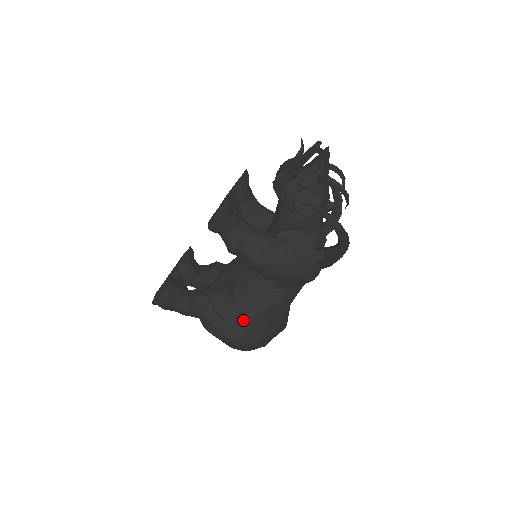
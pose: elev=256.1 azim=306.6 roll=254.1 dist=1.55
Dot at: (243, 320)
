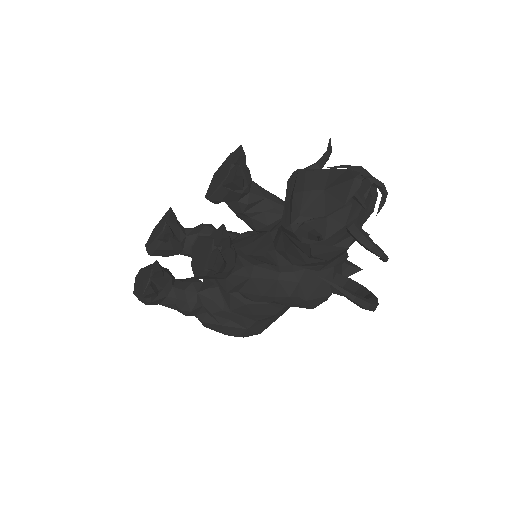
Dot at: (241, 324)
